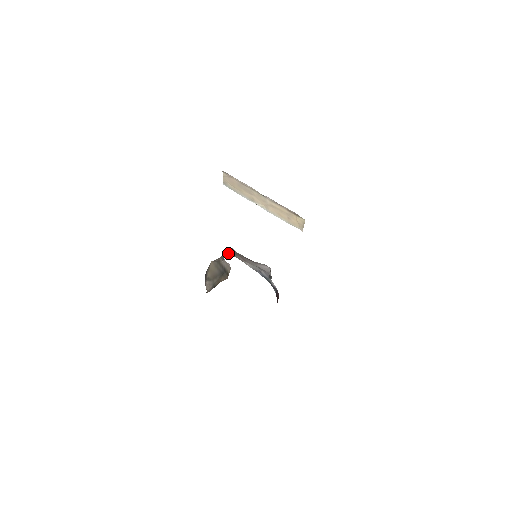
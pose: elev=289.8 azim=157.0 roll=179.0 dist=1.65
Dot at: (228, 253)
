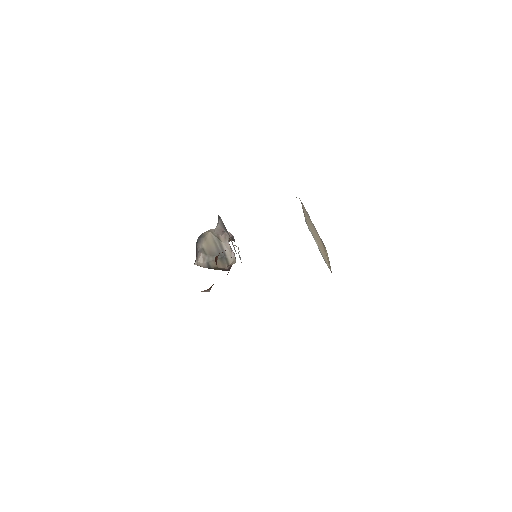
Dot at: (224, 229)
